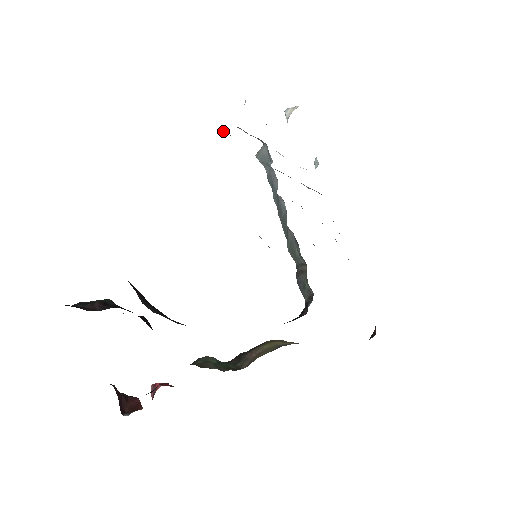
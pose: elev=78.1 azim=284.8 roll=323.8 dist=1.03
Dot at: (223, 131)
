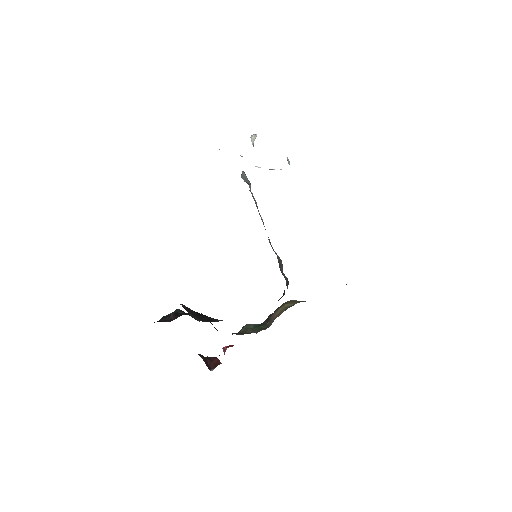
Dot at: occluded
